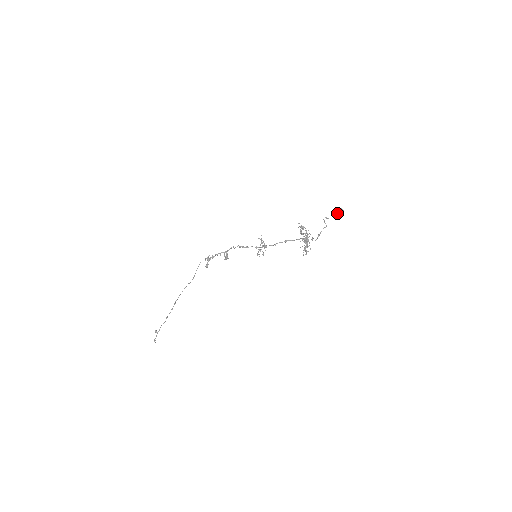
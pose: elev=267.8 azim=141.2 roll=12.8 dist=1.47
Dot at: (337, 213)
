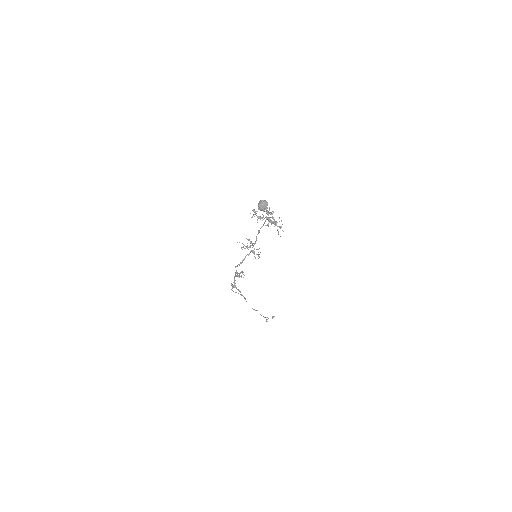
Dot at: occluded
